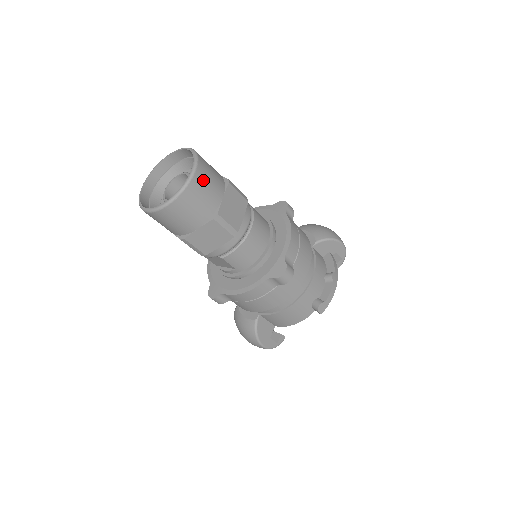
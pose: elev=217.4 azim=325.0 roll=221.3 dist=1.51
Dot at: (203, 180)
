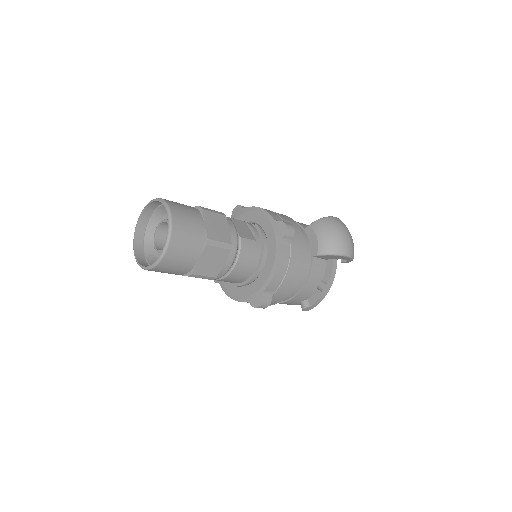
Dot at: (175, 256)
